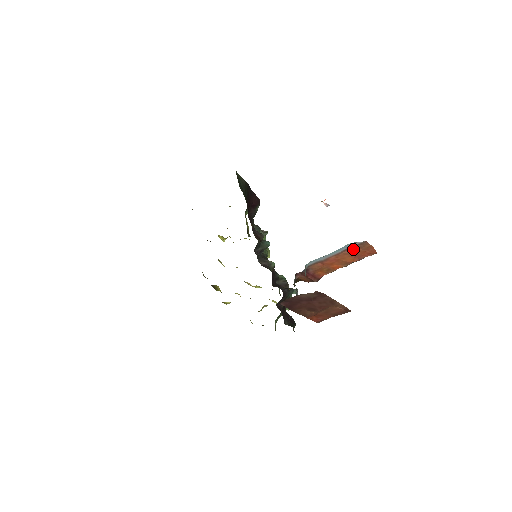
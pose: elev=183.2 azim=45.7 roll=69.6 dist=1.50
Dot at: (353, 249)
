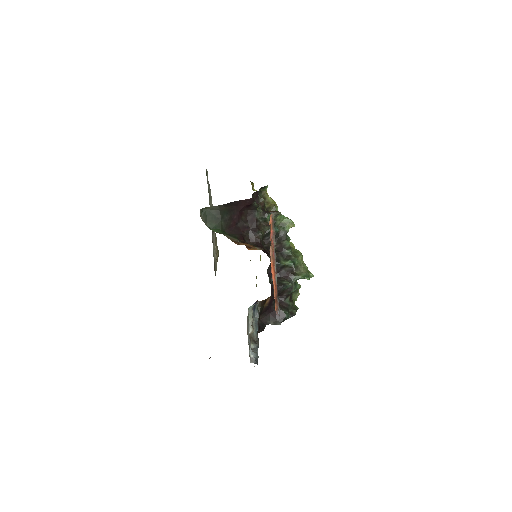
Dot at: occluded
